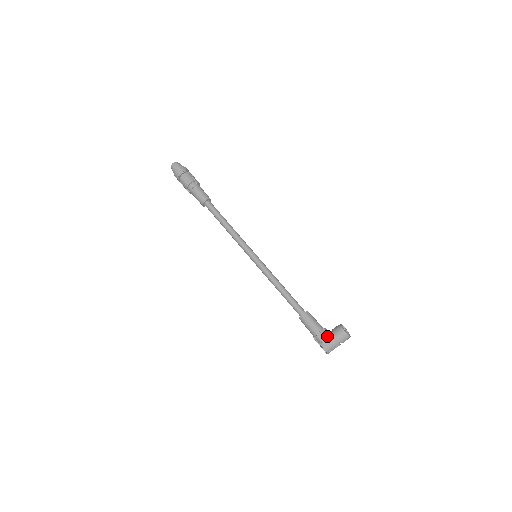
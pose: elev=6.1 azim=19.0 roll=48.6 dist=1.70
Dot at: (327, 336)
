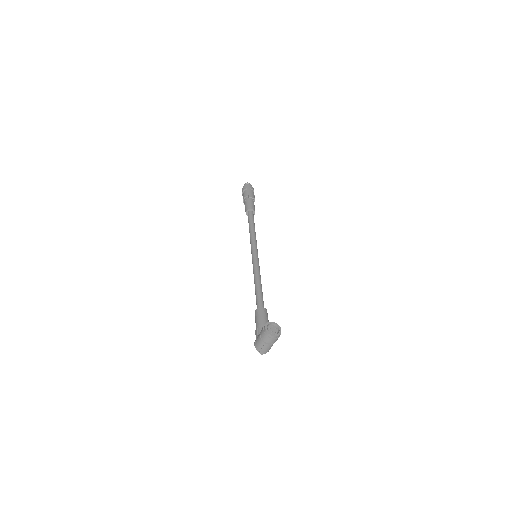
Dot at: occluded
